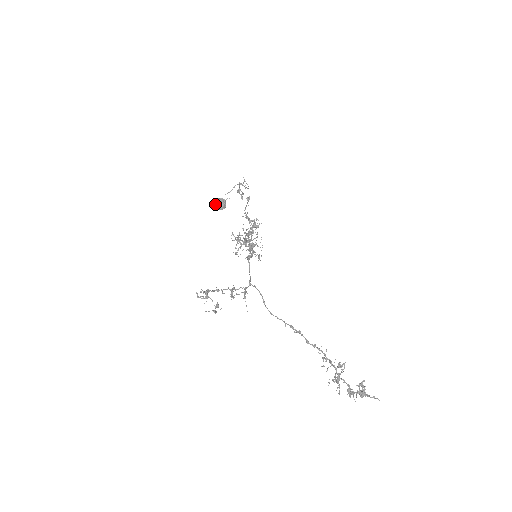
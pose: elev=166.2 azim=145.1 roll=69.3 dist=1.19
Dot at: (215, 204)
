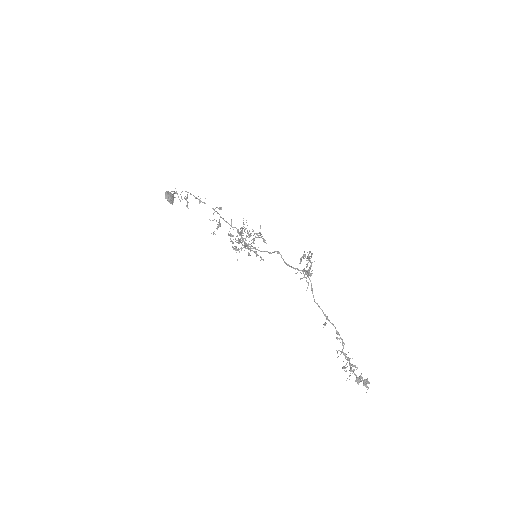
Dot at: (167, 194)
